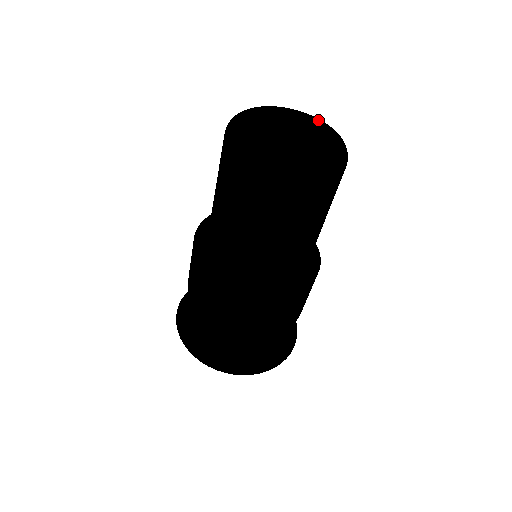
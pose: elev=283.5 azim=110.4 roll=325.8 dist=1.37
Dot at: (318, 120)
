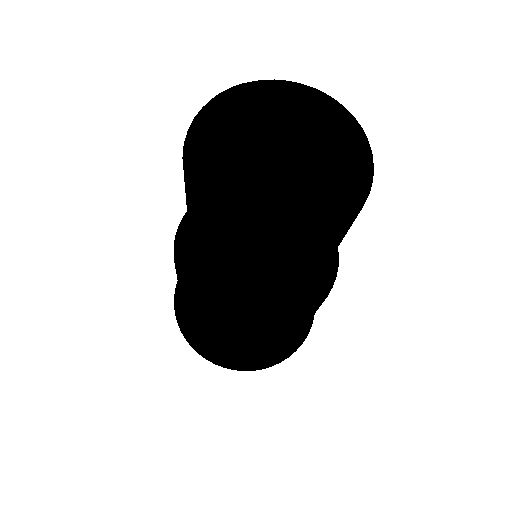
Dot at: (285, 87)
